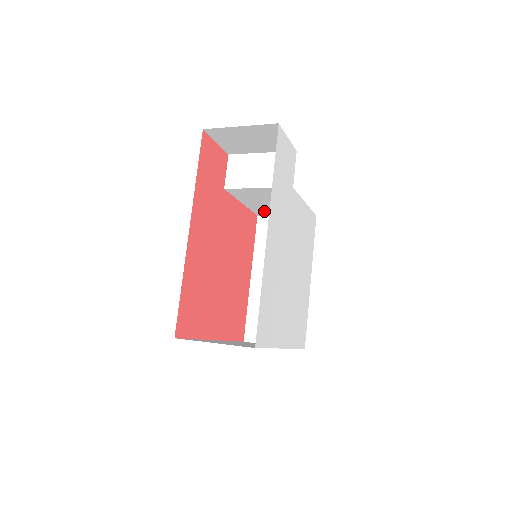
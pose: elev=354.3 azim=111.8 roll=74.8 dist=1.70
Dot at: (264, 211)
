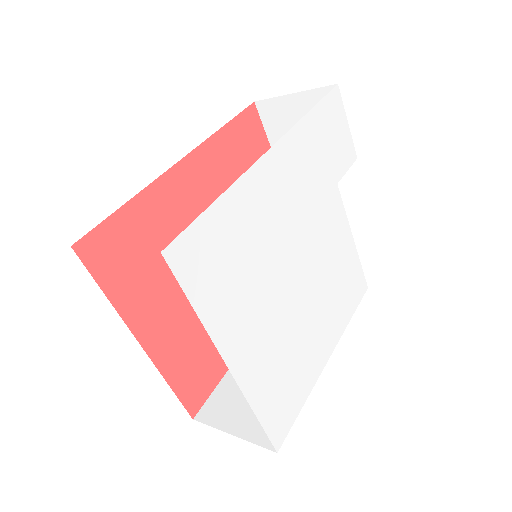
Dot at: occluded
